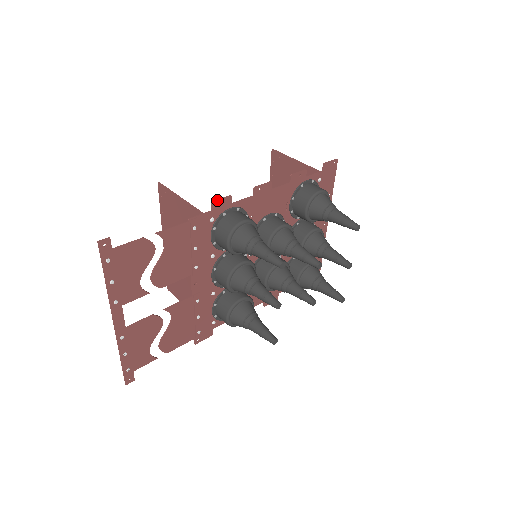
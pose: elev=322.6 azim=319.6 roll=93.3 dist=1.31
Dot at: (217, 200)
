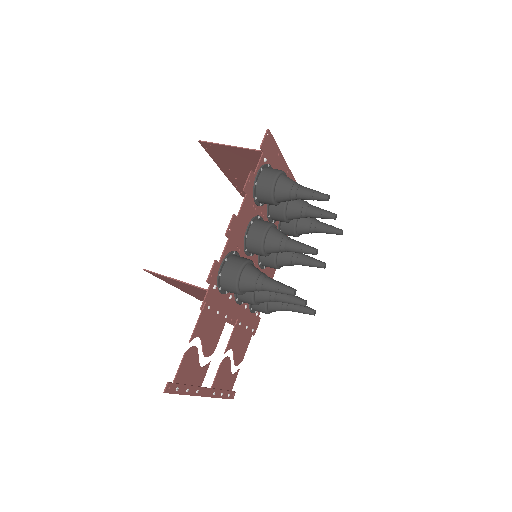
Dot at: (209, 276)
